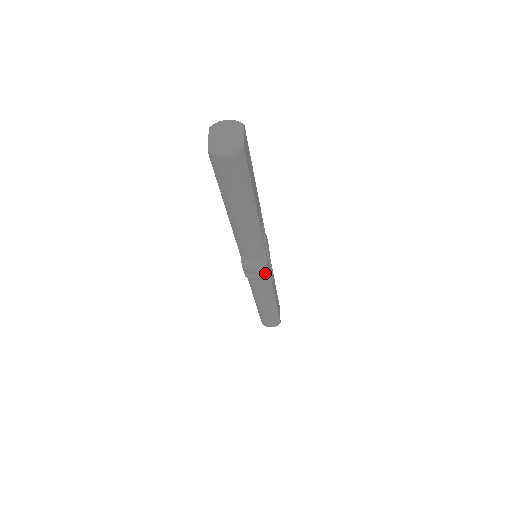
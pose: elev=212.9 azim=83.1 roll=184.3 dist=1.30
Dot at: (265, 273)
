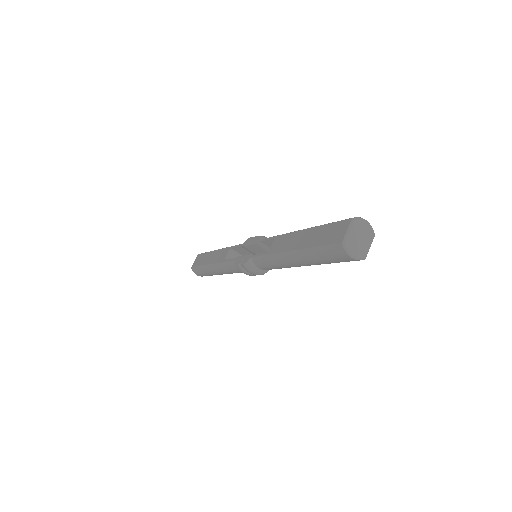
Dot at: (254, 275)
